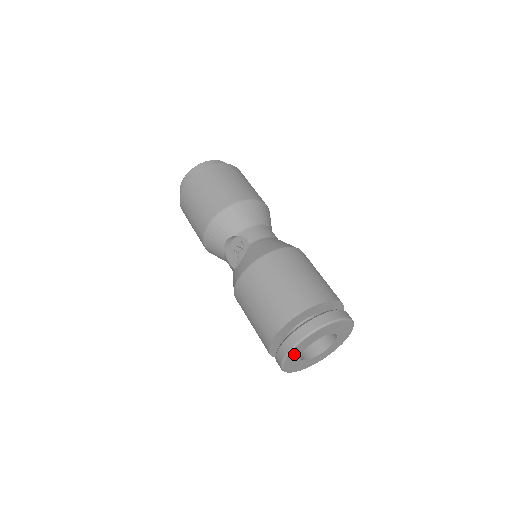
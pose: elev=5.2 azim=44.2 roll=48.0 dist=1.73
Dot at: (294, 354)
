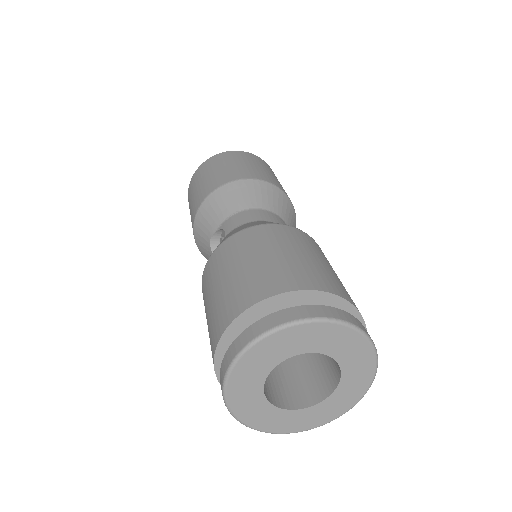
Dot at: (242, 394)
